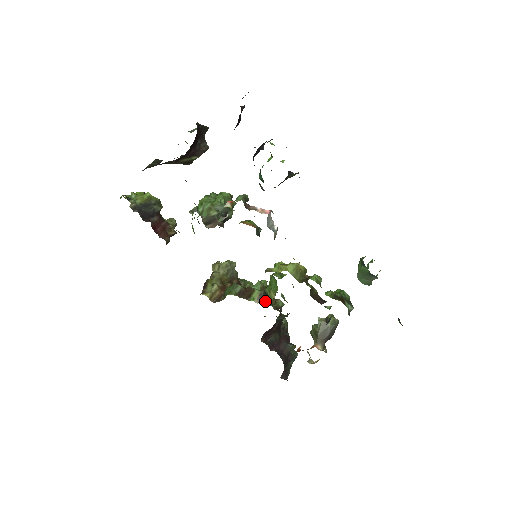
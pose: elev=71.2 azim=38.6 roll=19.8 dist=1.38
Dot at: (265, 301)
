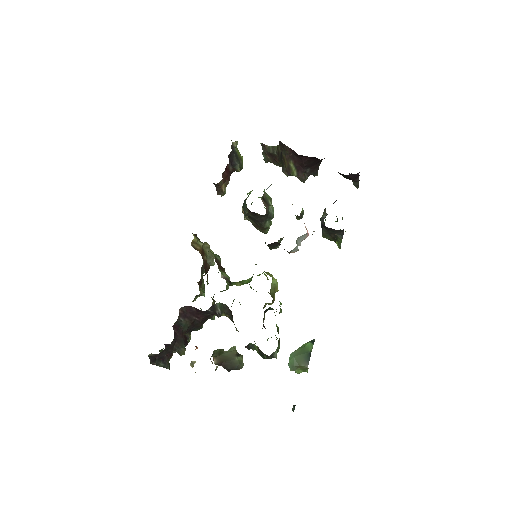
Dot at: (227, 283)
